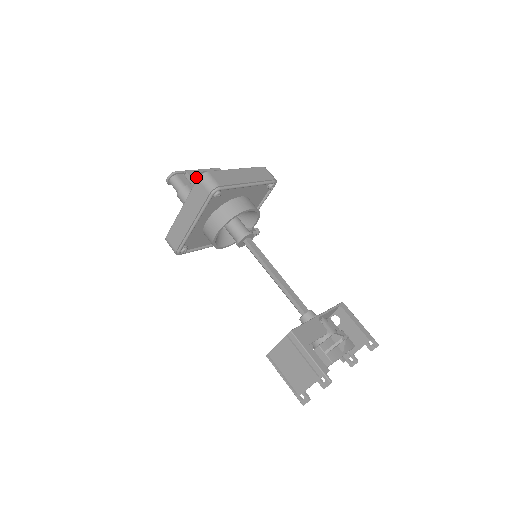
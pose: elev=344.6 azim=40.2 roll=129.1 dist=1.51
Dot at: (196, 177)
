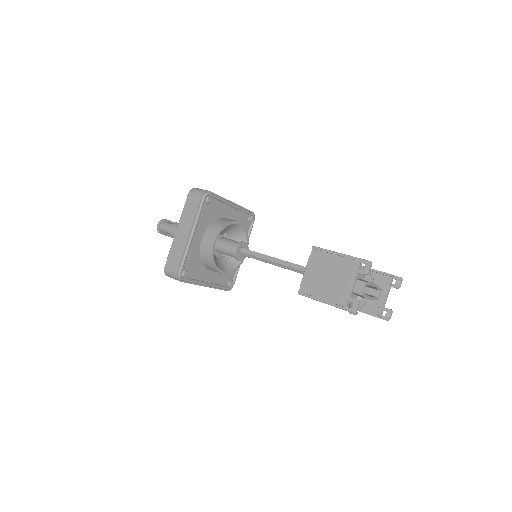
Dot at: occluded
